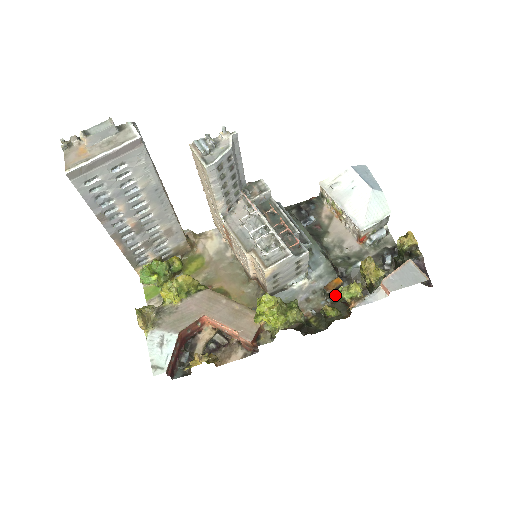
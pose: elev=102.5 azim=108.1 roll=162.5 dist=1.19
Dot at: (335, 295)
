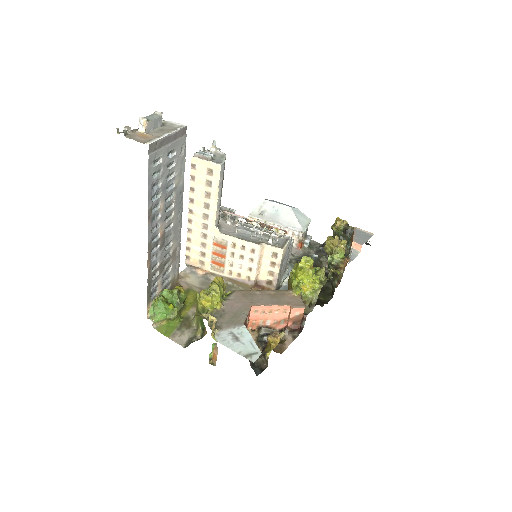
Dot at: occluded
